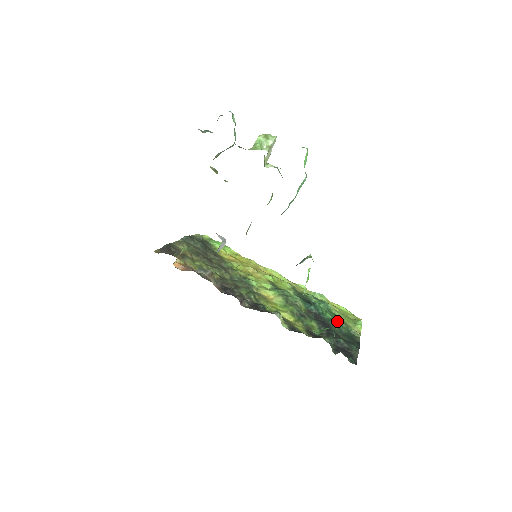
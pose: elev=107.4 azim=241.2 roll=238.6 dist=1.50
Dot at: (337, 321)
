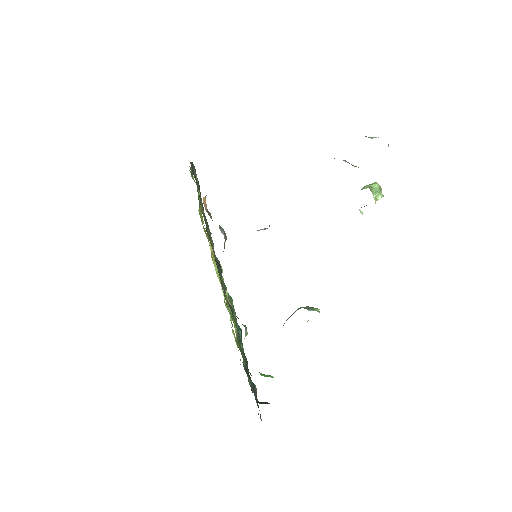
Dot at: occluded
